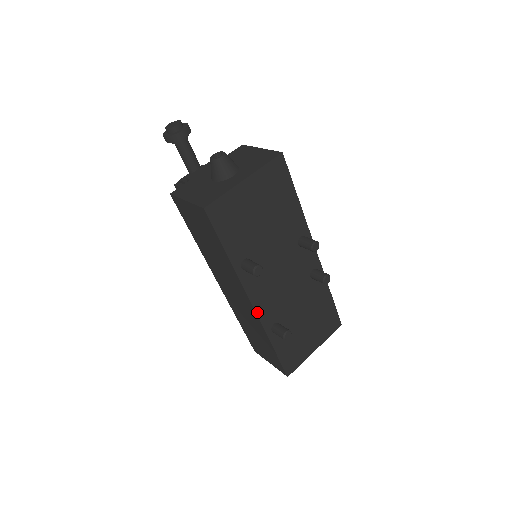
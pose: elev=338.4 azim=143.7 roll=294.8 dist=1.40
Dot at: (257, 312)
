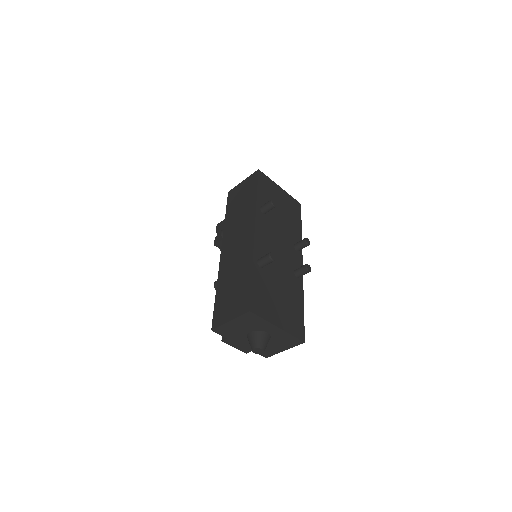
Dot at: (255, 238)
